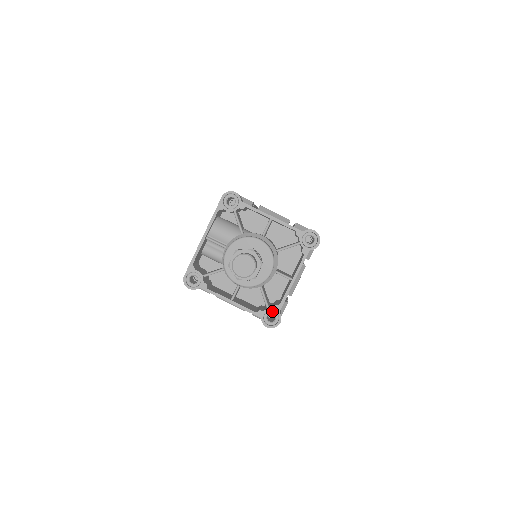
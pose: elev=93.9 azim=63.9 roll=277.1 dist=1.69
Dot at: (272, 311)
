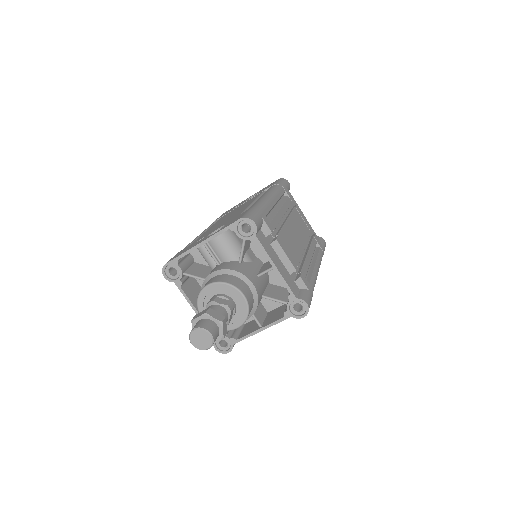
Dot at: (227, 340)
